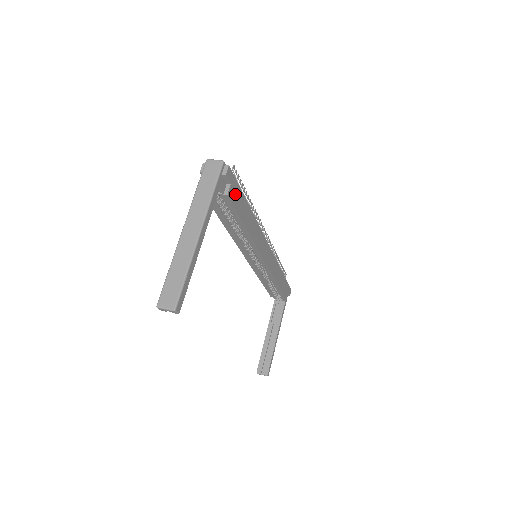
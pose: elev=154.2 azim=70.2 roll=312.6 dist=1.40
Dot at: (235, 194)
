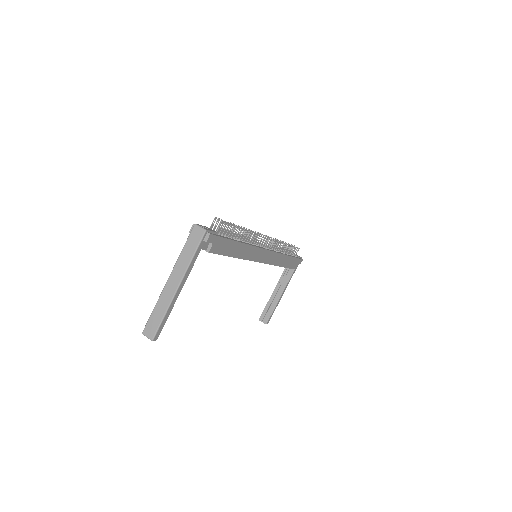
Dot at: (219, 246)
